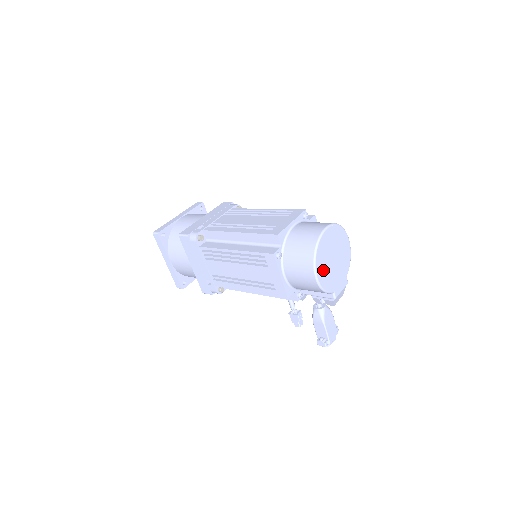
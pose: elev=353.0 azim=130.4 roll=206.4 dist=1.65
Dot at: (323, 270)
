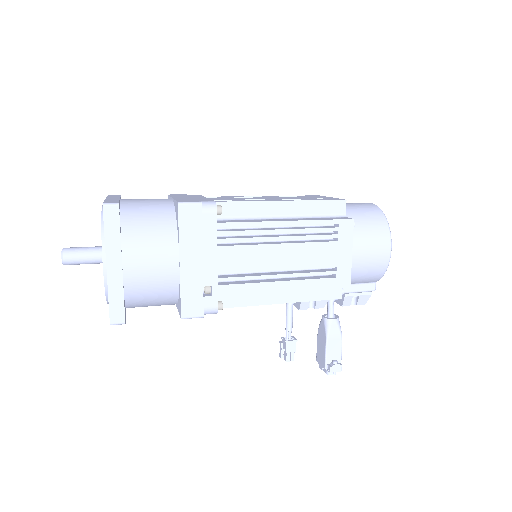
Dot at: occluded
